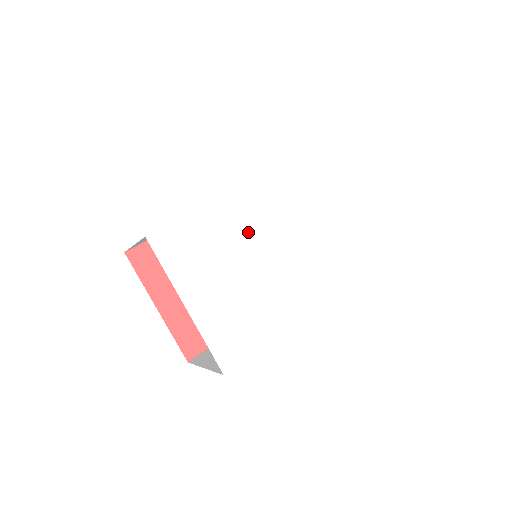
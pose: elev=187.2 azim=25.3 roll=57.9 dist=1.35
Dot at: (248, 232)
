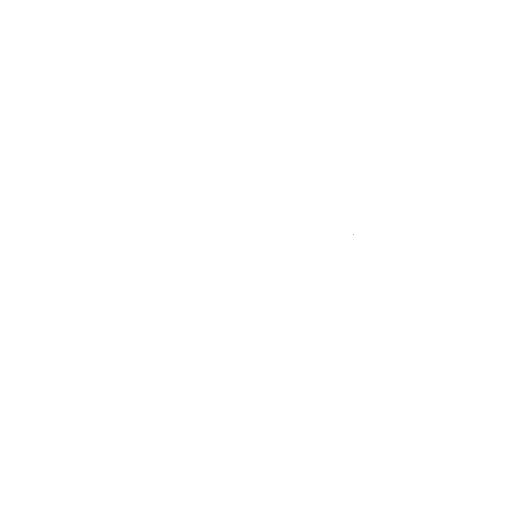
Dot at: (224, 261)
